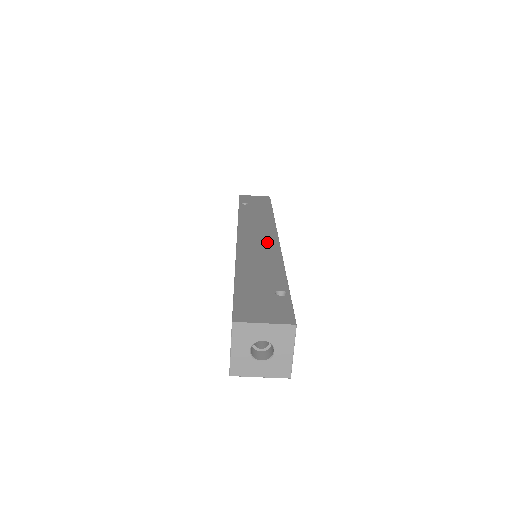
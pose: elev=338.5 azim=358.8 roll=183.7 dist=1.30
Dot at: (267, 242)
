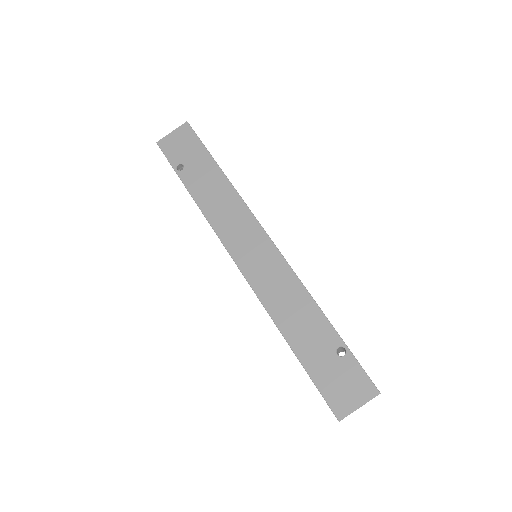
Dot at: (268, 257)
